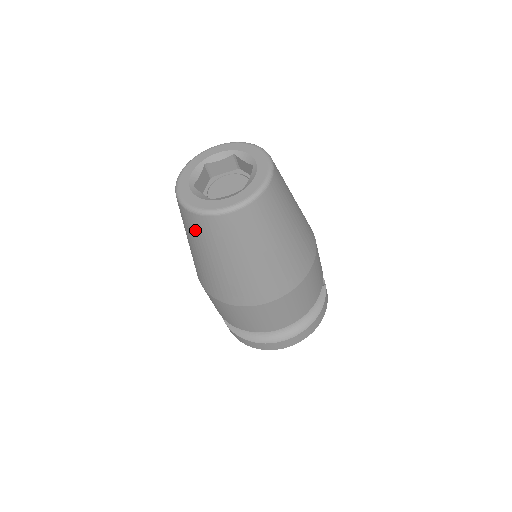
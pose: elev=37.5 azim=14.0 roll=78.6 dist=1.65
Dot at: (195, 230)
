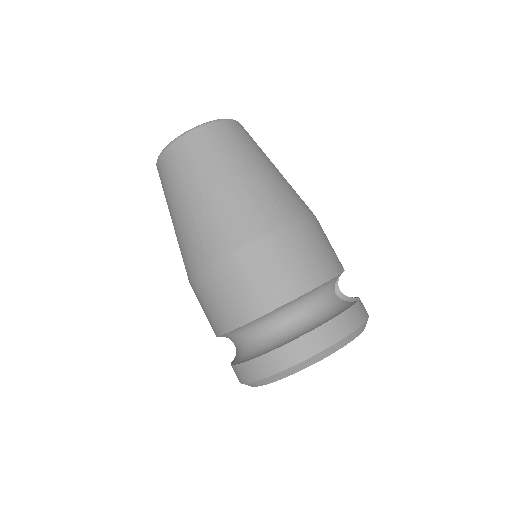
Dot at: (163, 182)
